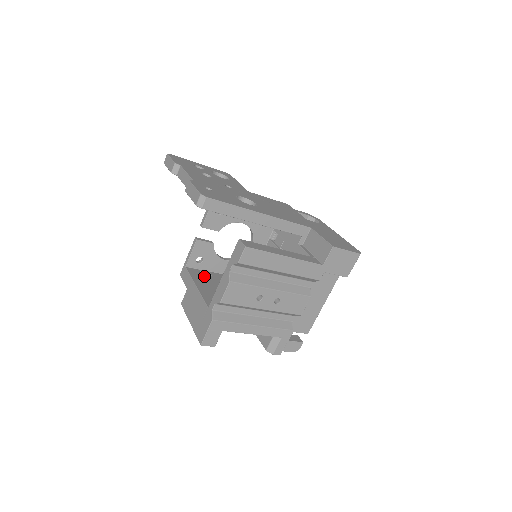
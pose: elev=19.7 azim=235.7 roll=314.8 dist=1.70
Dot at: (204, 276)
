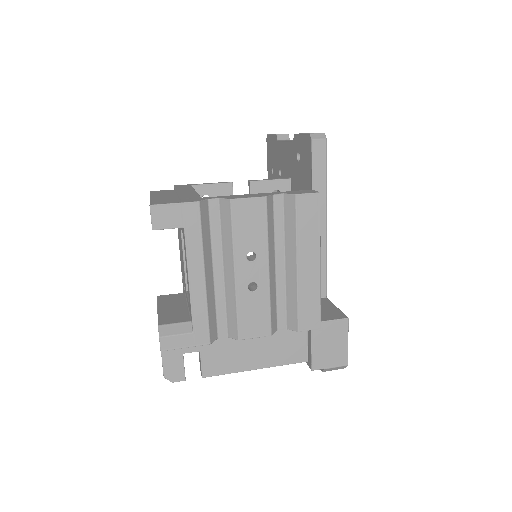
Dot at: occluded
